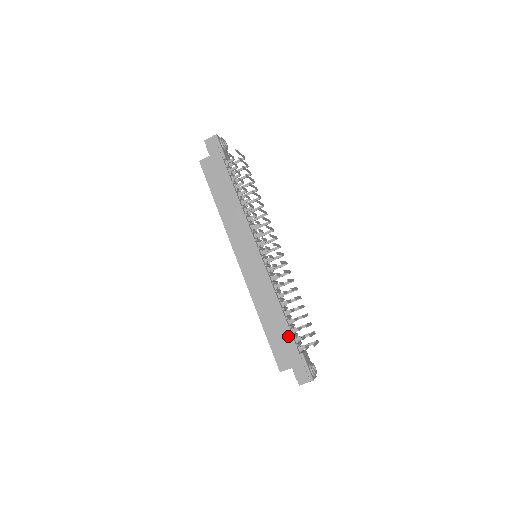
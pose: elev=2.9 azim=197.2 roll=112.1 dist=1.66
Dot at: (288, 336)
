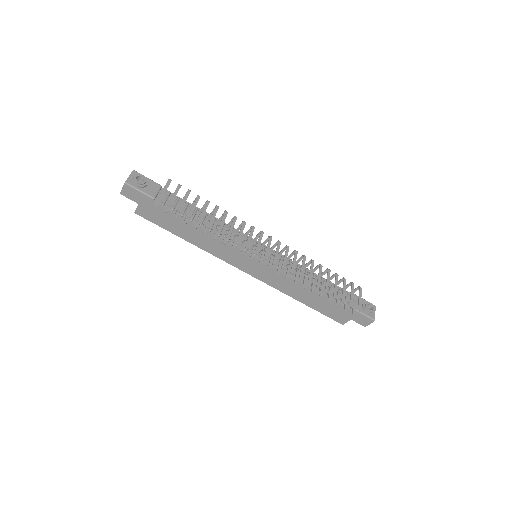
Dot at: (331, 303)
